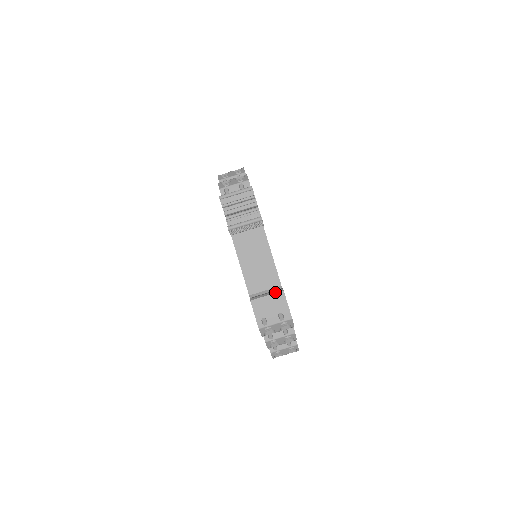
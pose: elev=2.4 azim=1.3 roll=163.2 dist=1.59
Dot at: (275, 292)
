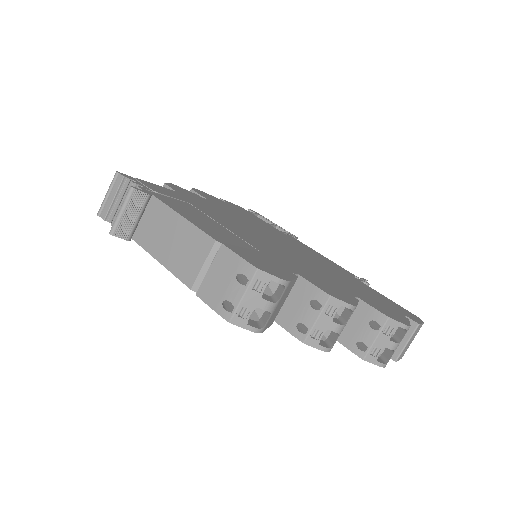
Dot at: (215, 256)
